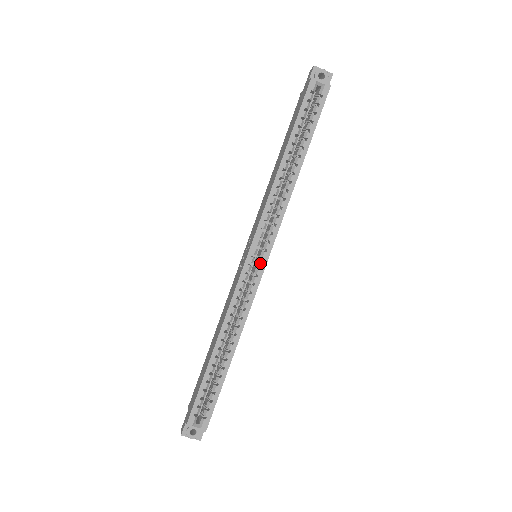
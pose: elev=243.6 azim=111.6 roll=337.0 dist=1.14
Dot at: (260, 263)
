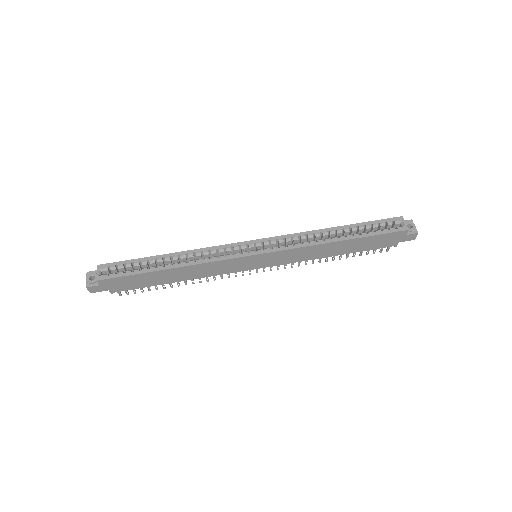
Dot at: (252, 251)
